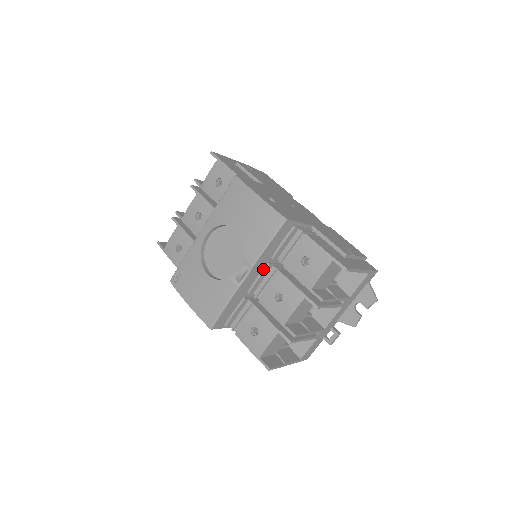
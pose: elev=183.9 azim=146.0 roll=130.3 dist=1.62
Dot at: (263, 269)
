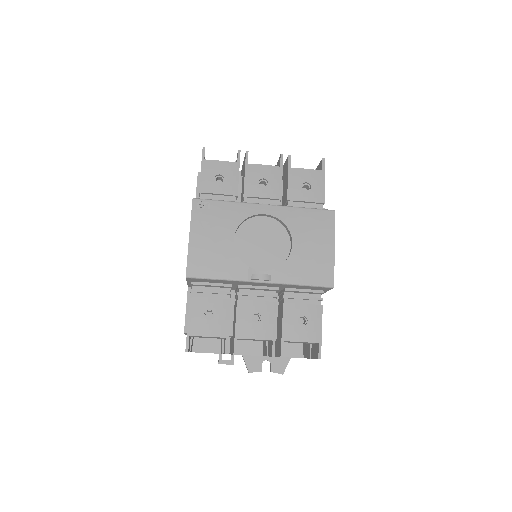
Dot at: (270, 287)
